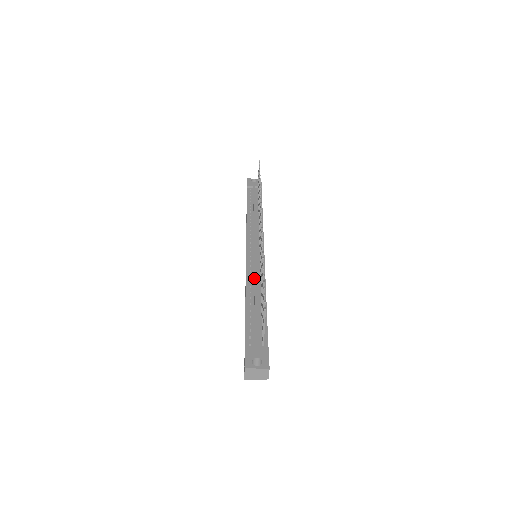
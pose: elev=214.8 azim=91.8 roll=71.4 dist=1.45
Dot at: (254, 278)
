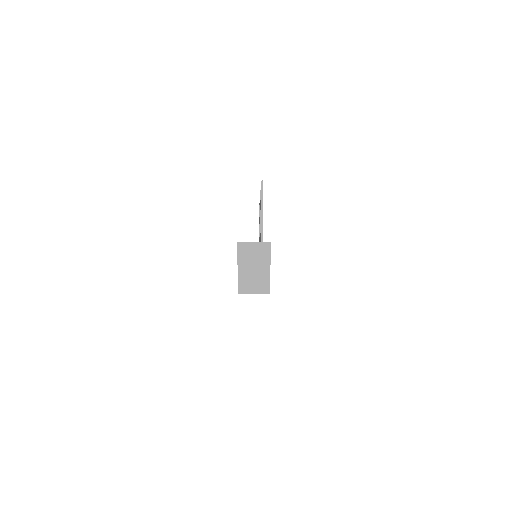
Dot at: occluded
